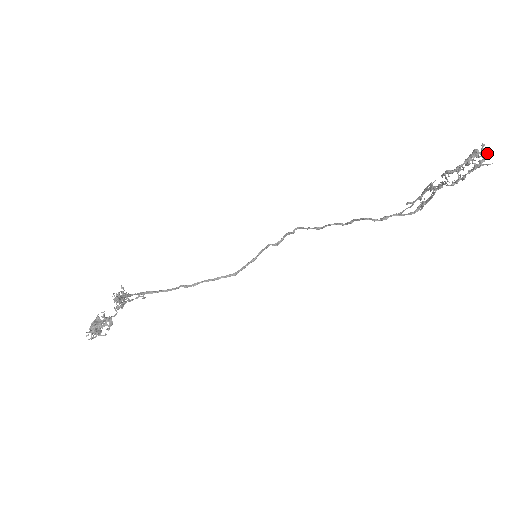
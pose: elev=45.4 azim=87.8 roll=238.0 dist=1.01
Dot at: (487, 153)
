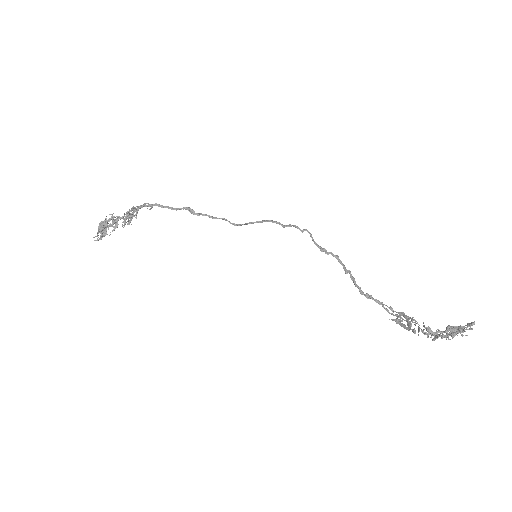
Dot at: (471, 328)
